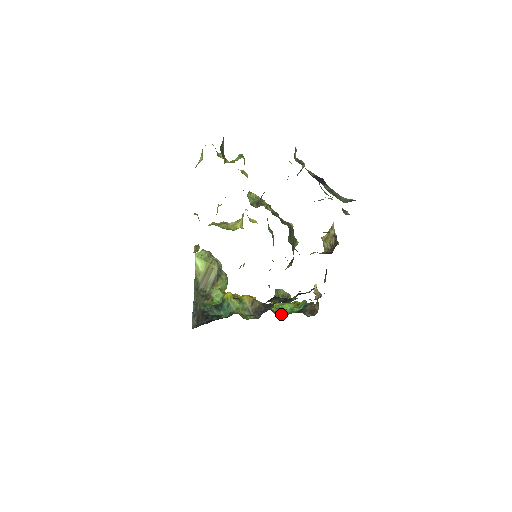
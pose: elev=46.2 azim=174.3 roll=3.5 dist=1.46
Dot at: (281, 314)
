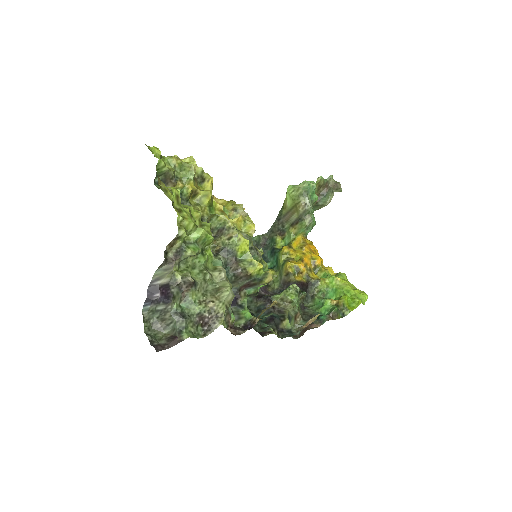
Dot at: (314, 300)
